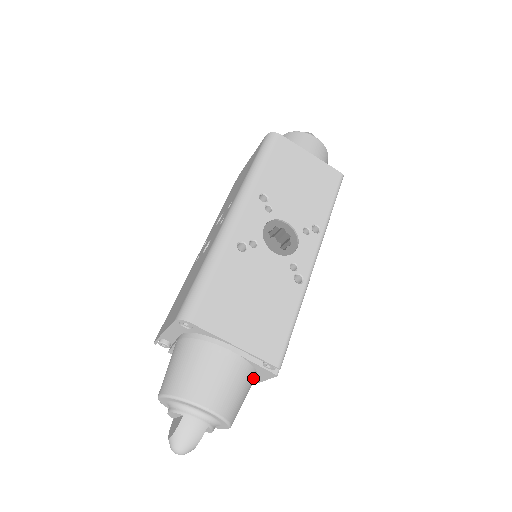
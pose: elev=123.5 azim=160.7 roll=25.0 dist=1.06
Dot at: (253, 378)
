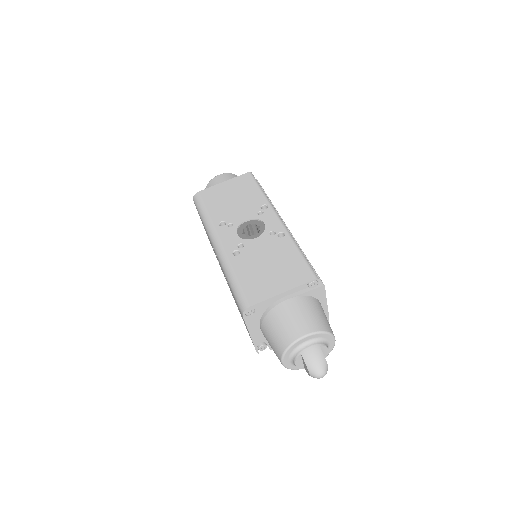
Dot at: (316, 302)
